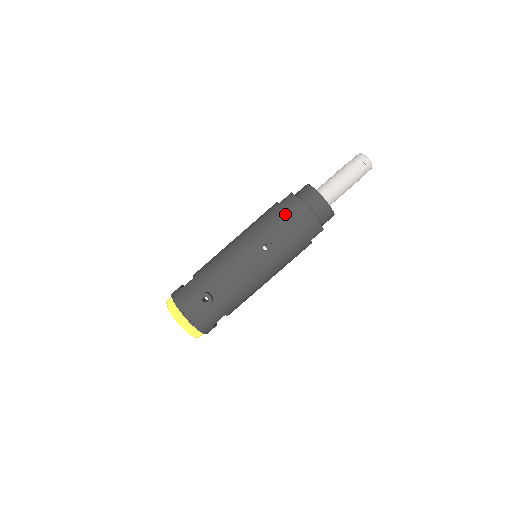
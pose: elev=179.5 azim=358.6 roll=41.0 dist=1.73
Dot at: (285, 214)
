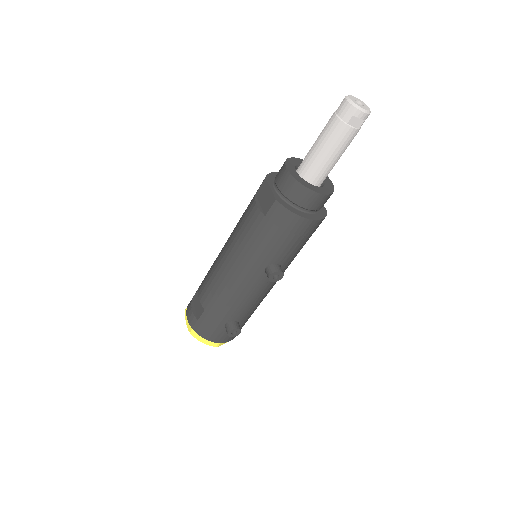
Dot at: (282, 234)
